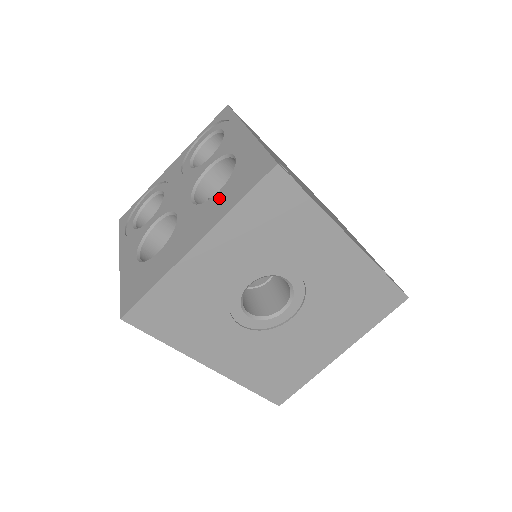
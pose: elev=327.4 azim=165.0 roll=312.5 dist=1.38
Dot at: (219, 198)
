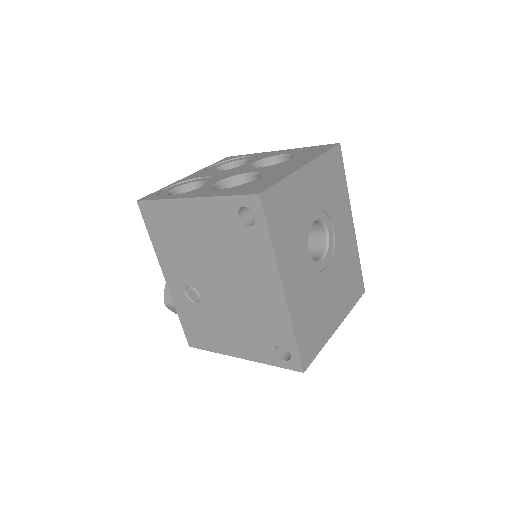
Dot at: (298, 158)
